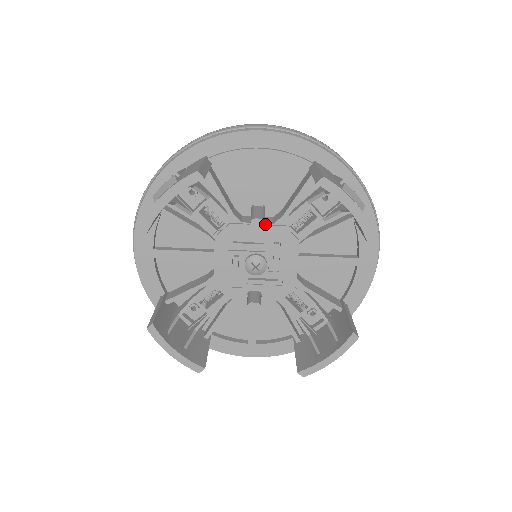
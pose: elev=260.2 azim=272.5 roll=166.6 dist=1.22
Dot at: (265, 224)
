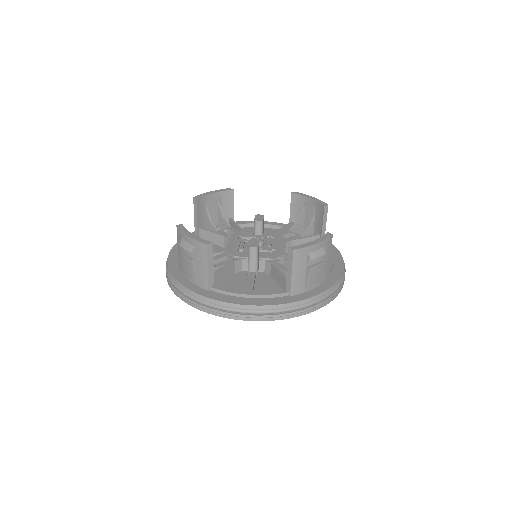
Dot at: occluded
